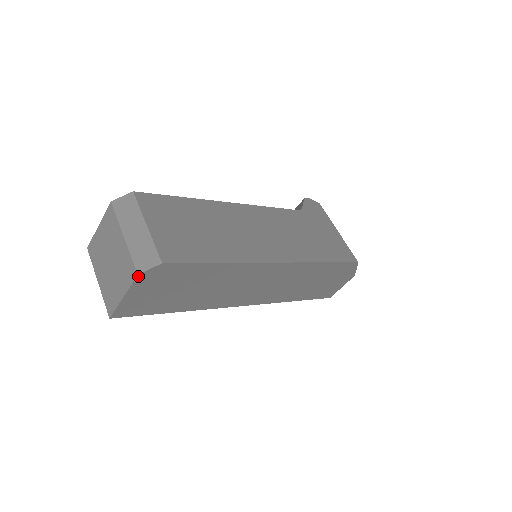
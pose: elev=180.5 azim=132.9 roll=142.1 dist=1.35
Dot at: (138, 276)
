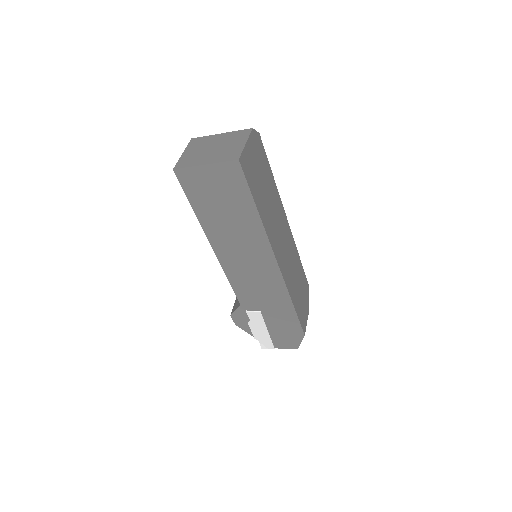
Dot at: (252, 130)
